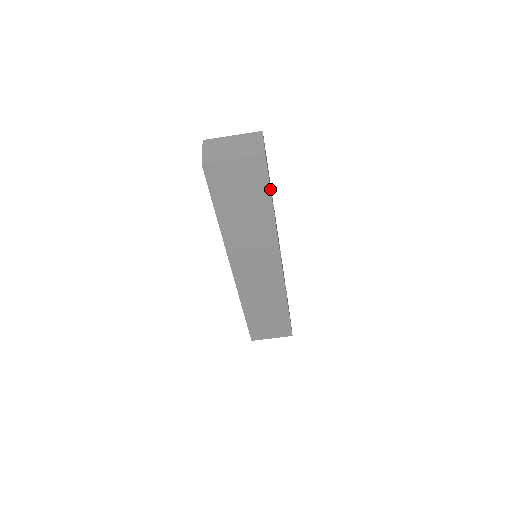
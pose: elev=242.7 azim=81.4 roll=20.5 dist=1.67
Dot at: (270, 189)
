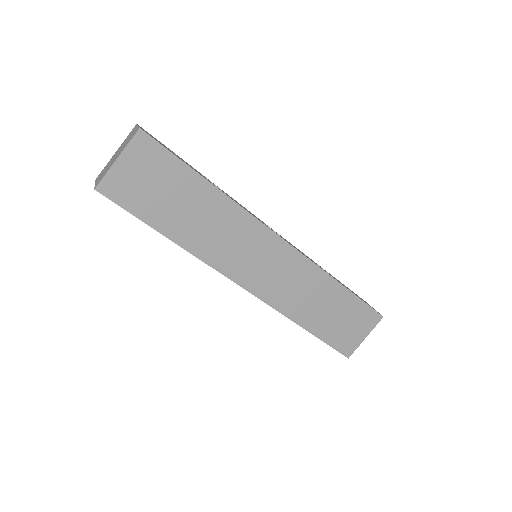
Dot at: (182, 161)
